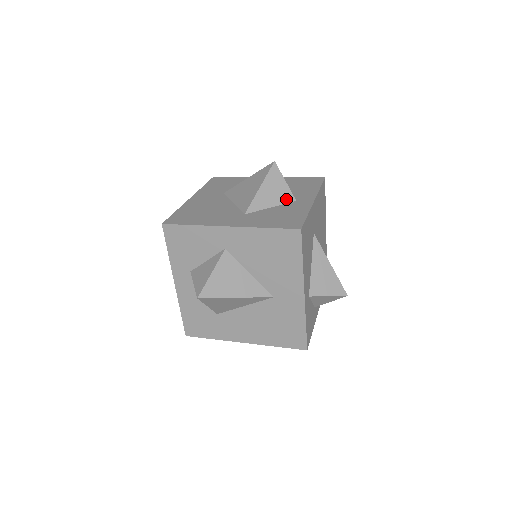
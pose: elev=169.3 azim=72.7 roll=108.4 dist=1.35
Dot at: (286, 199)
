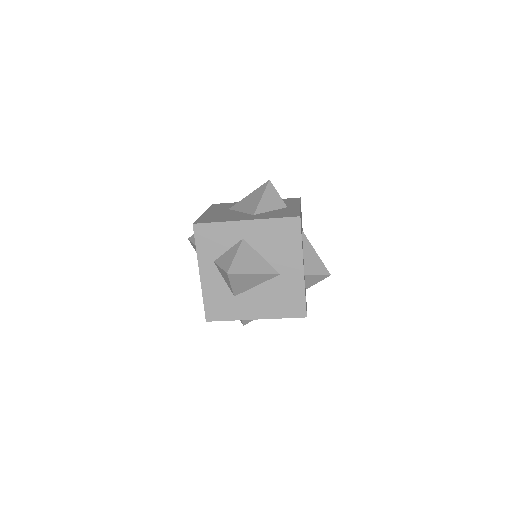
Dot at: (280, 206)
